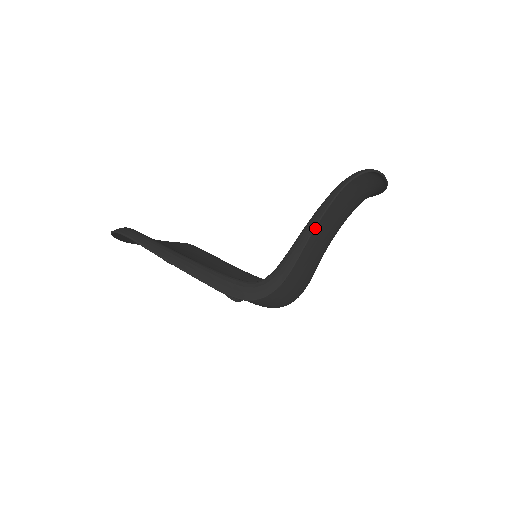
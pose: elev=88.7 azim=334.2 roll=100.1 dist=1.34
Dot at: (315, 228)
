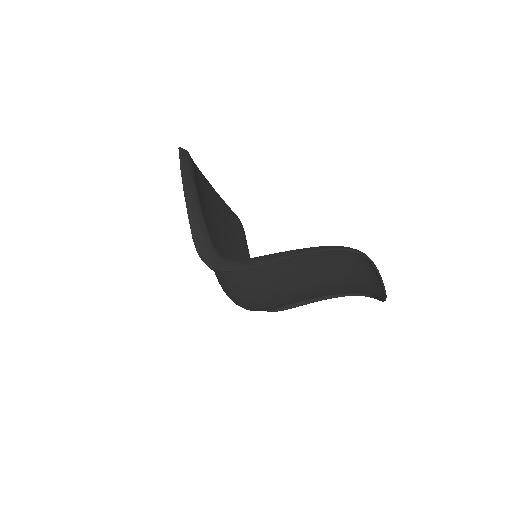
Dot at: (289, 257)
